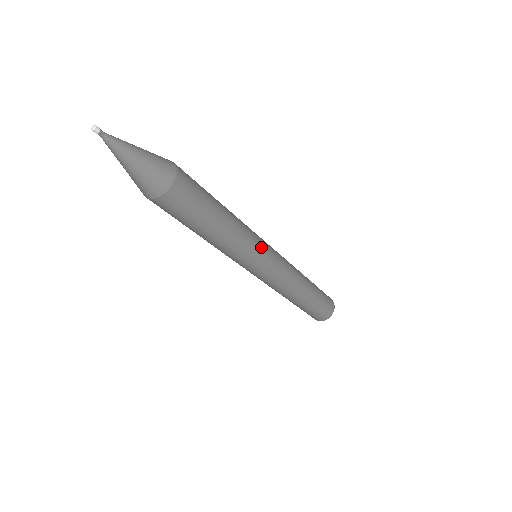
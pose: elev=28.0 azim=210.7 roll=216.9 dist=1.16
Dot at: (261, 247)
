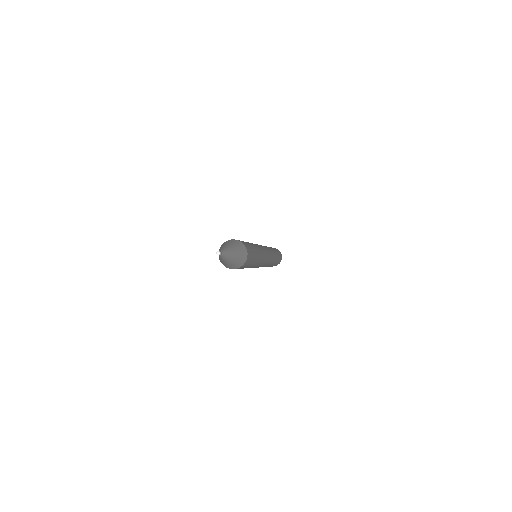
Dot at: occluded
